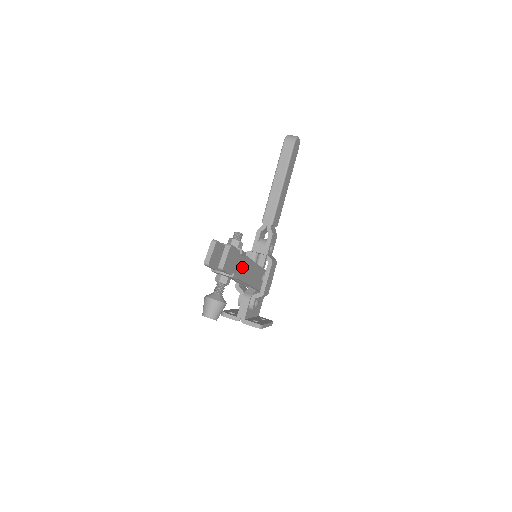
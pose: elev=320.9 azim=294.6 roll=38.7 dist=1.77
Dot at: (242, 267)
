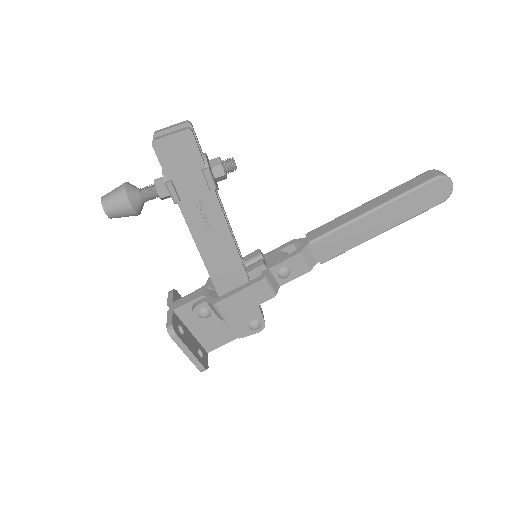
Dot at: (200, 204)
